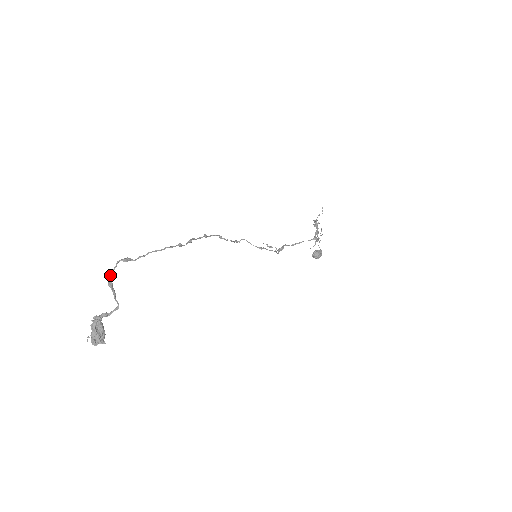
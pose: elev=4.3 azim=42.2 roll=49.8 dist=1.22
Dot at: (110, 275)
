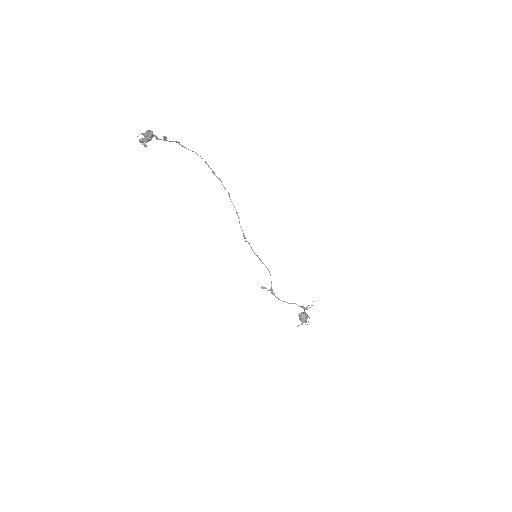
Dot at: occluded
